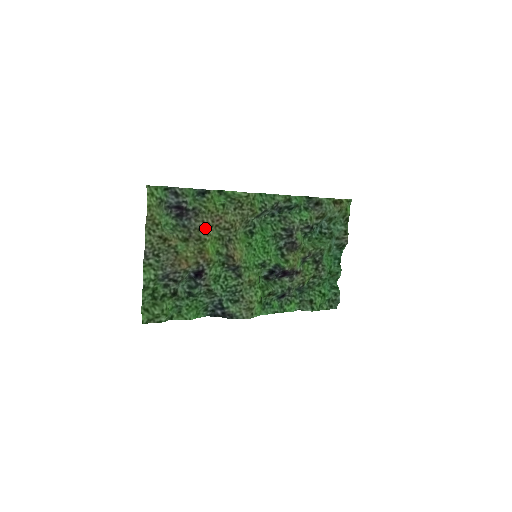
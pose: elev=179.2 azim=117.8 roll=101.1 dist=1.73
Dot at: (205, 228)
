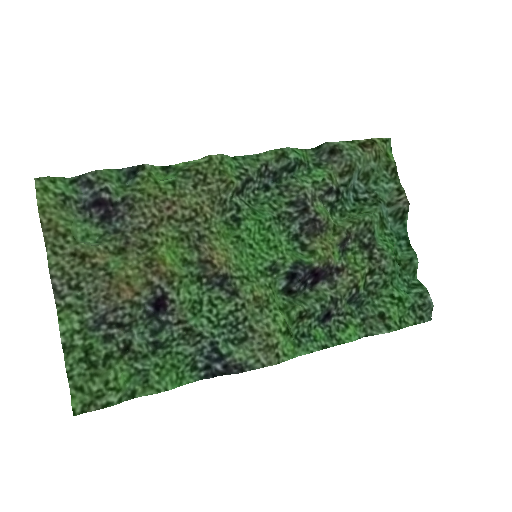
Dot at: (149, 224)
